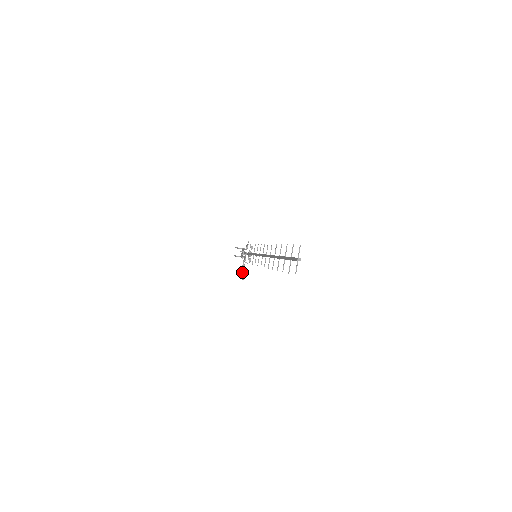
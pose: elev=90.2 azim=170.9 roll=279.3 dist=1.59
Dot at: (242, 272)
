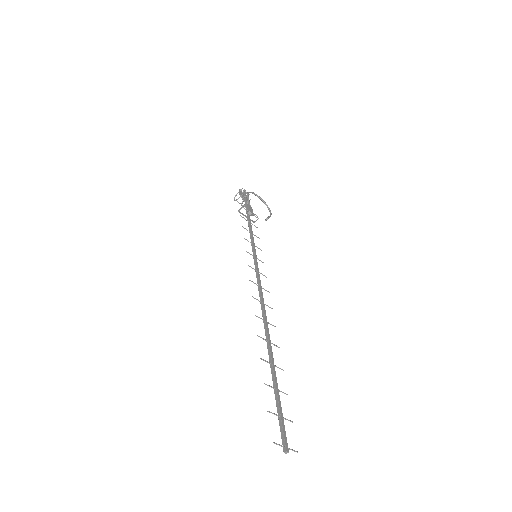
Dot at: (263, 202)
